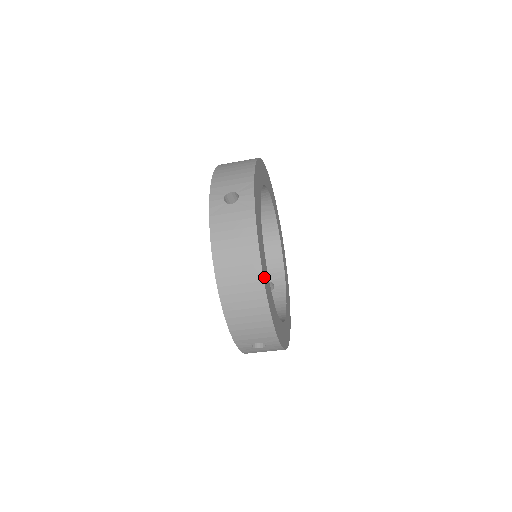
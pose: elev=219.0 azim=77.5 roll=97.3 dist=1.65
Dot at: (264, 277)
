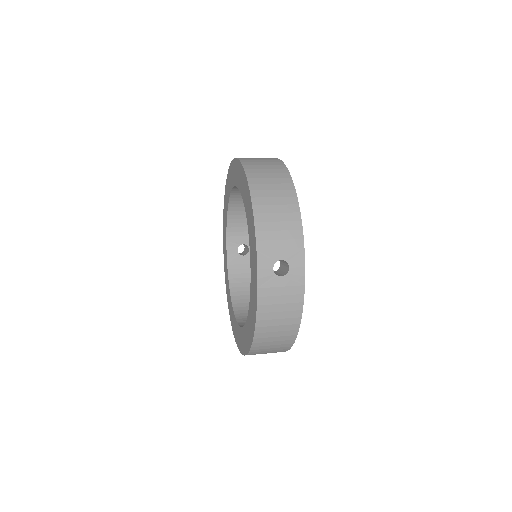
Dot at: occluded
